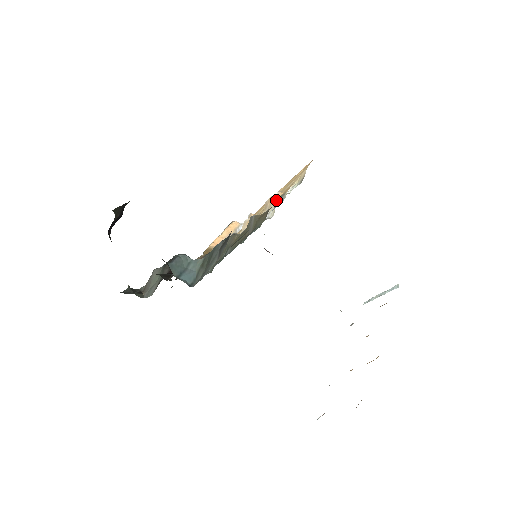
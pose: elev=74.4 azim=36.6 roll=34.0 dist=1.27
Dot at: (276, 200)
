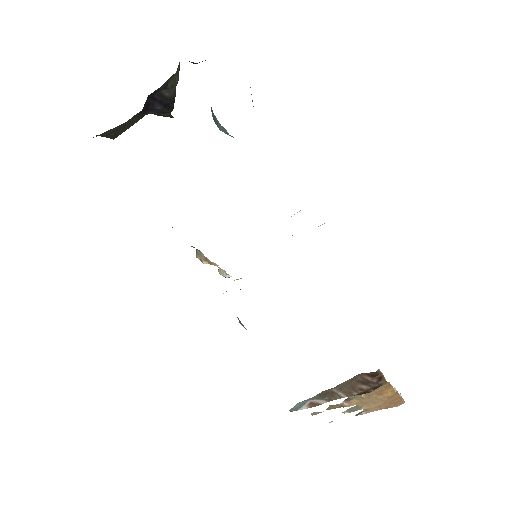
Dot at: occluded
